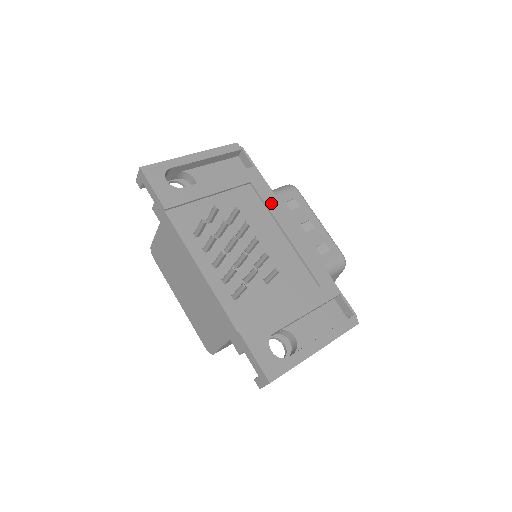
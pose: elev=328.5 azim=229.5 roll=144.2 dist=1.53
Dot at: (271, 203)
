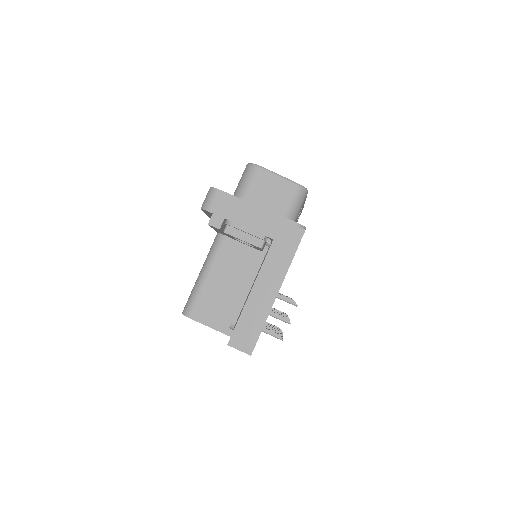
Dot at: occluded
